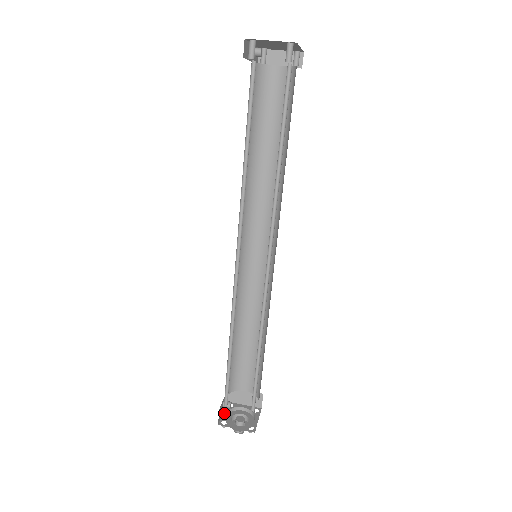
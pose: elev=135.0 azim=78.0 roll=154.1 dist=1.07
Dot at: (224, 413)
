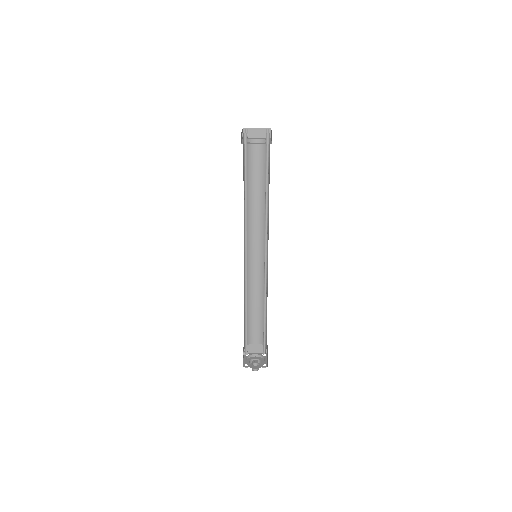
Dot at: (244, 360)
